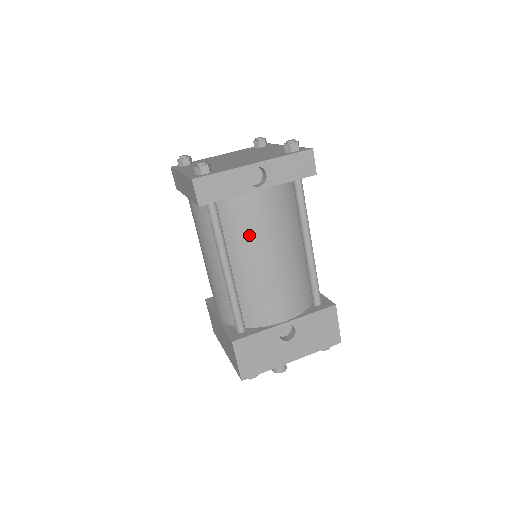
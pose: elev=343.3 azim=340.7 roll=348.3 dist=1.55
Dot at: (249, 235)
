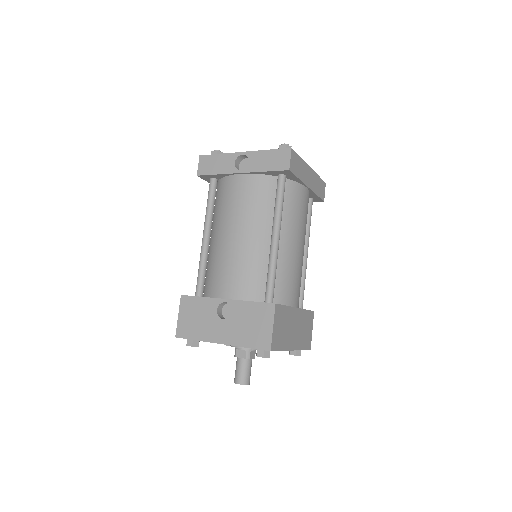
Dot at: (225, 210)
